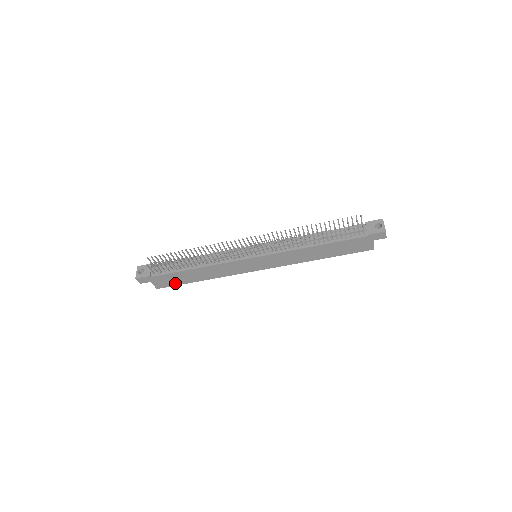
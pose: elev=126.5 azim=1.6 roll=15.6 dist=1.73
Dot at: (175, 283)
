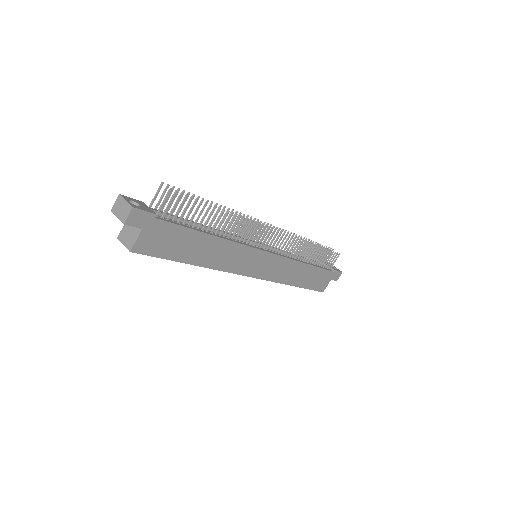
Dot at: (164, 252)
